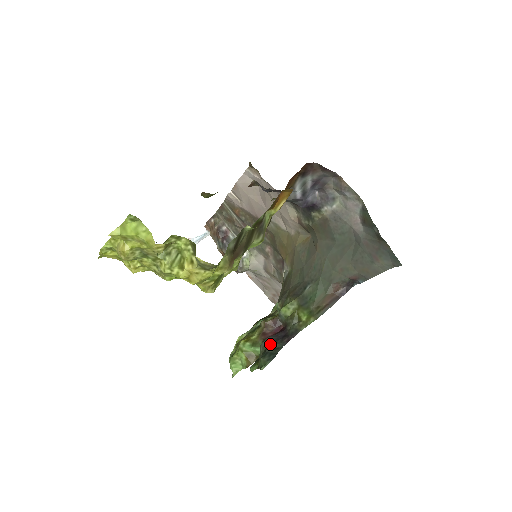
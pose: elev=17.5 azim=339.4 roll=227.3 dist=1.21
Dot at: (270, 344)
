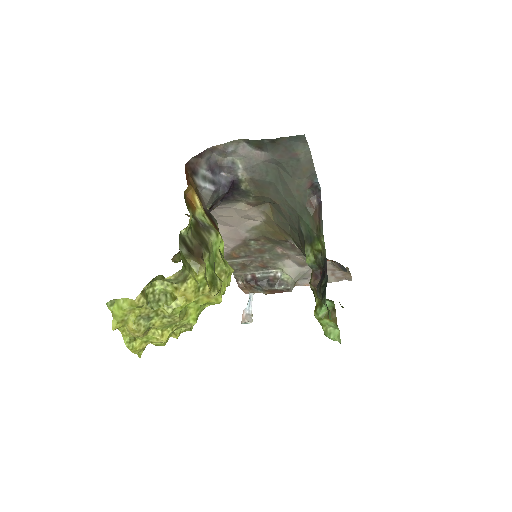
Dot at: (319, 288)
